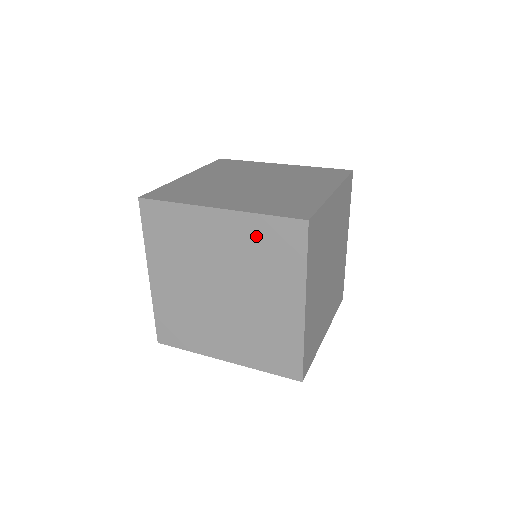
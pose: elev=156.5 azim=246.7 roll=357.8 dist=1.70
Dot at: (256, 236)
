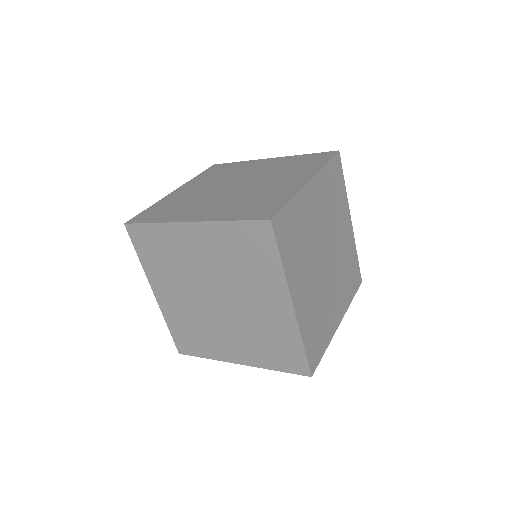
Dot at: (230, 243)
